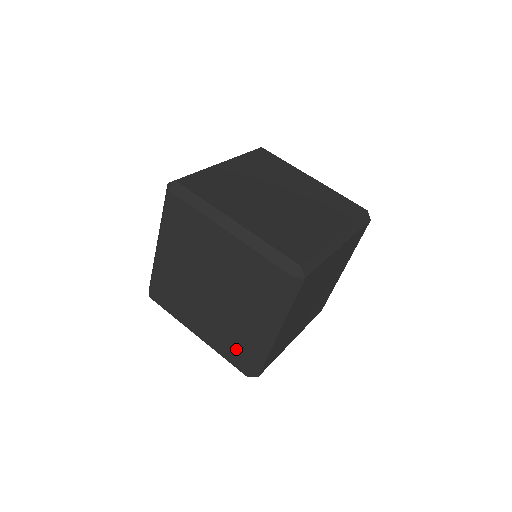
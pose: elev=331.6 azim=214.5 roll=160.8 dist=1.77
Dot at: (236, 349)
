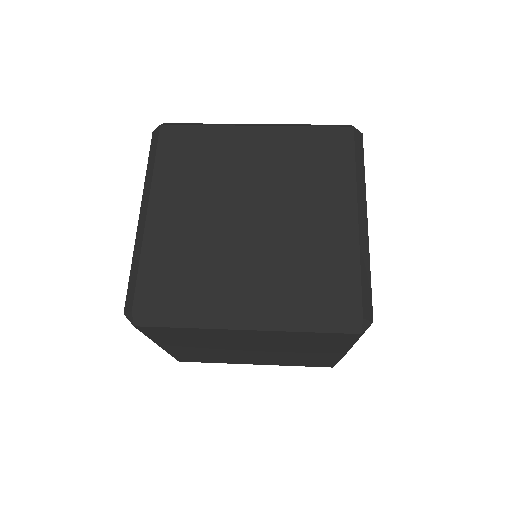
Dot at: (325, 280)
